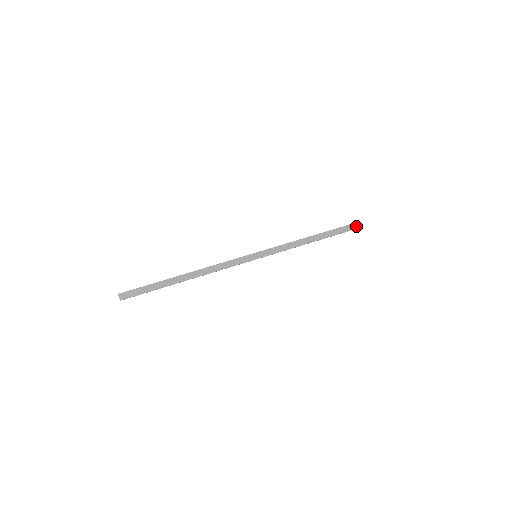
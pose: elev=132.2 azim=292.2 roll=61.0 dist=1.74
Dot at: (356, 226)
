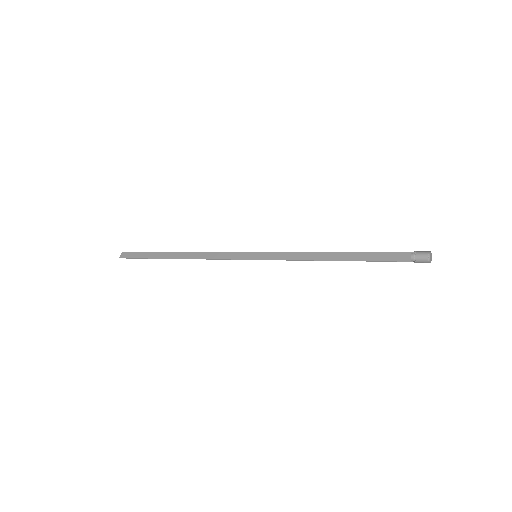
Dot at: (421, 255)
